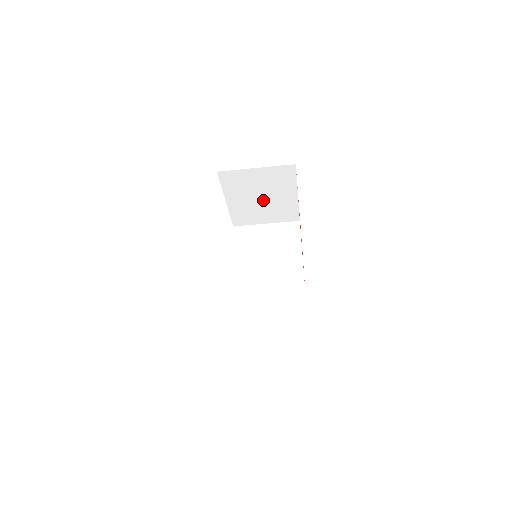
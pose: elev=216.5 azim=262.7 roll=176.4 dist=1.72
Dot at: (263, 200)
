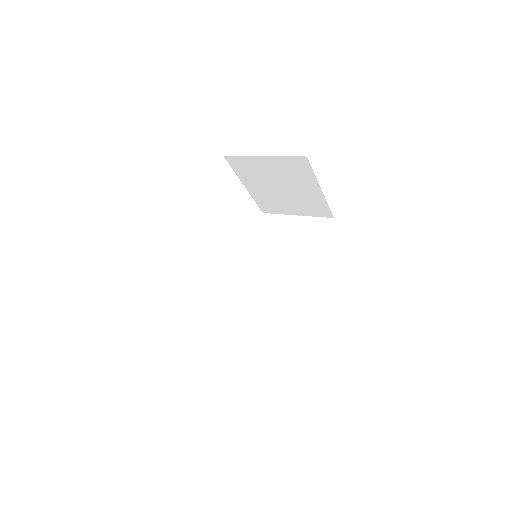
Dot at: (284, 191)
